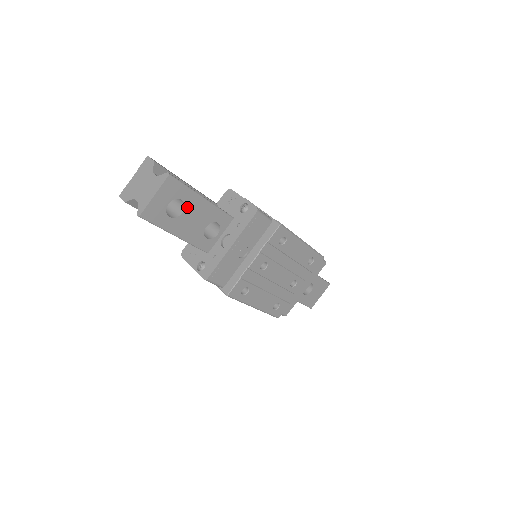
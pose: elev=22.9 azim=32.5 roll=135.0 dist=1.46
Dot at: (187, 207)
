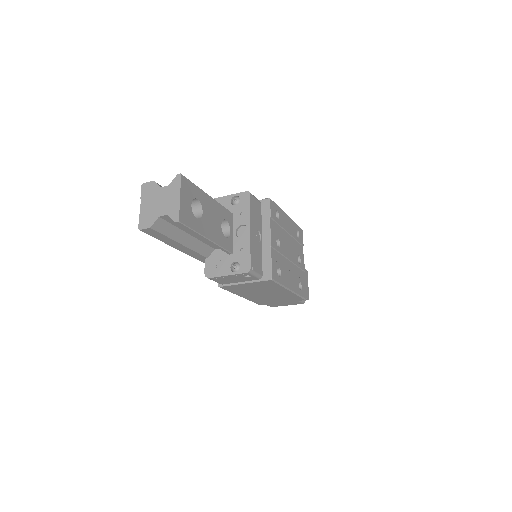
Dot at: (203, 206)
